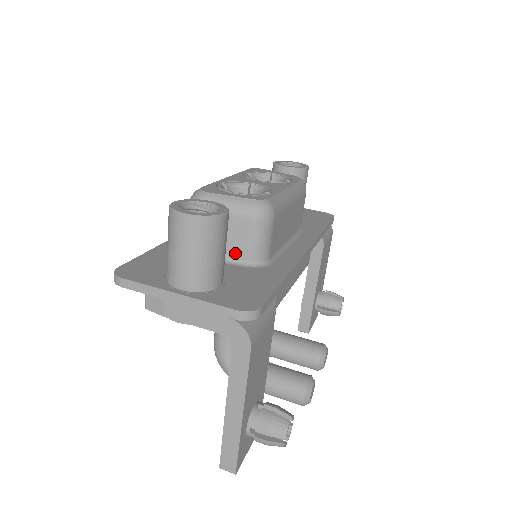
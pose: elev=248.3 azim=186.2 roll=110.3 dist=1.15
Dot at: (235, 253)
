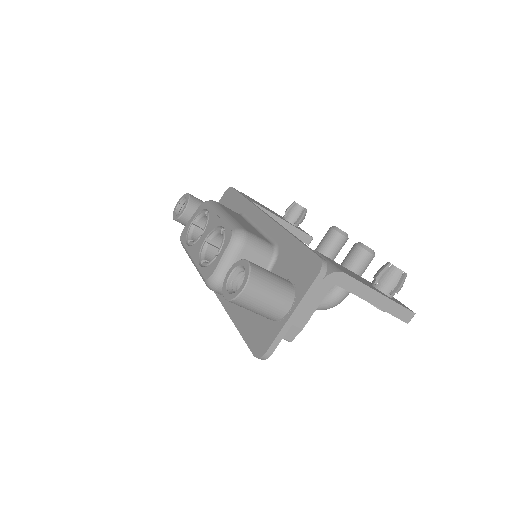
Dot at: occluded
